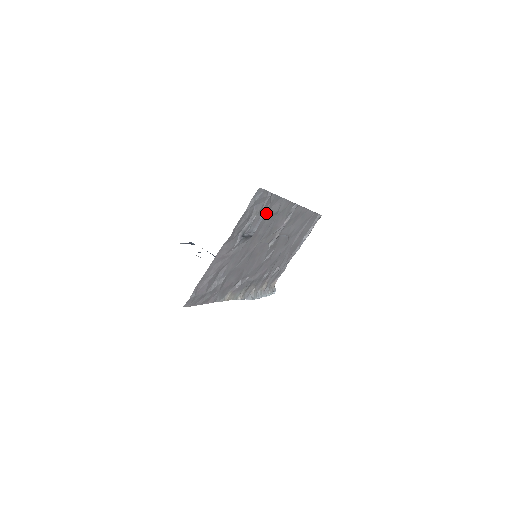
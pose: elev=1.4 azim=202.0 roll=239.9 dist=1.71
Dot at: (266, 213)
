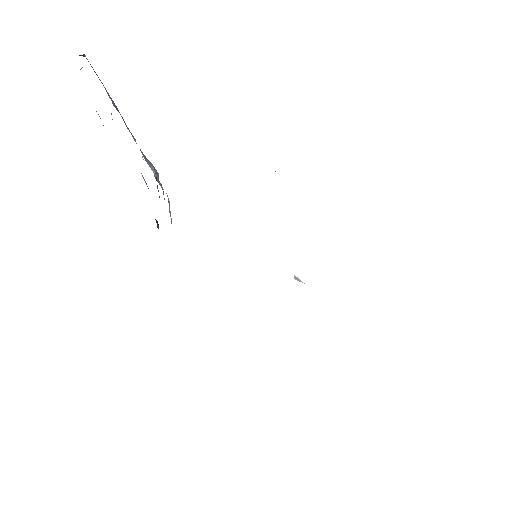
Dot at: occluded
